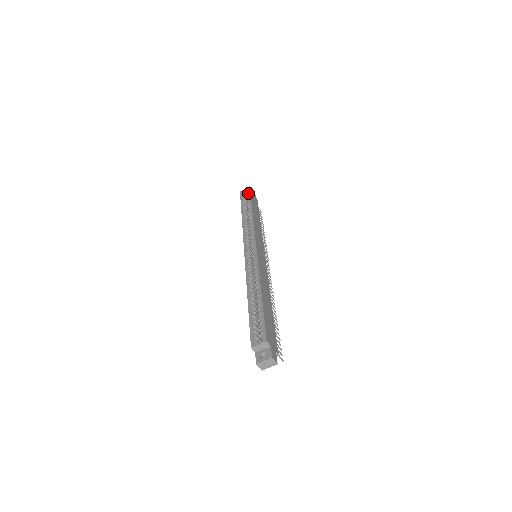
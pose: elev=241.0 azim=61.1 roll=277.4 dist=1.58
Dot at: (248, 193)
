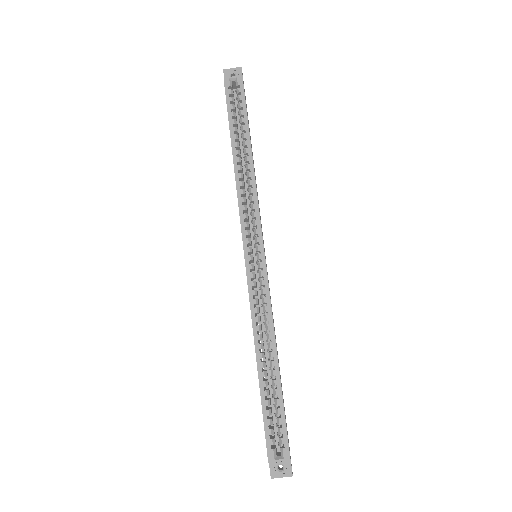
Dot at: (241, 96)
